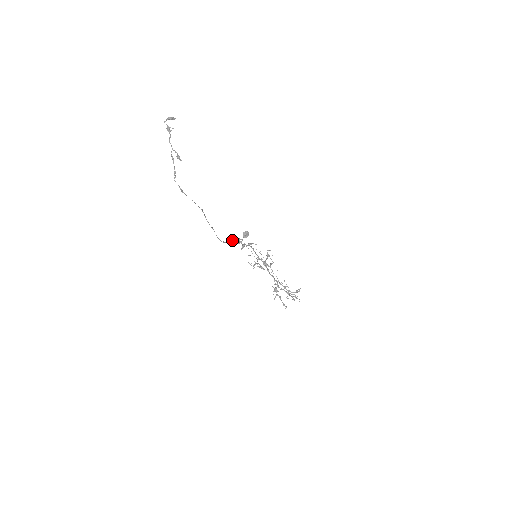
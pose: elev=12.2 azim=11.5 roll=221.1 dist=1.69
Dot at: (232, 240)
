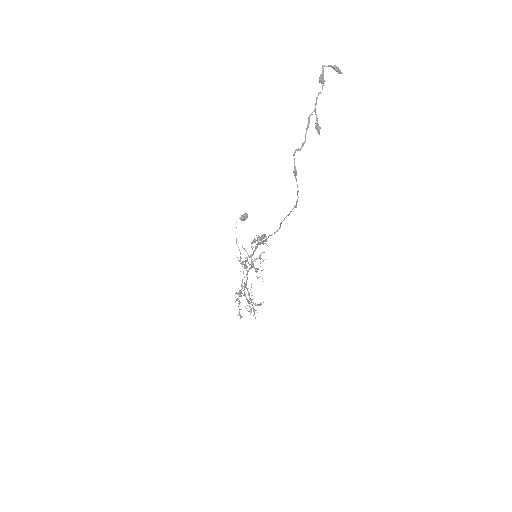
Dot at: occluded
